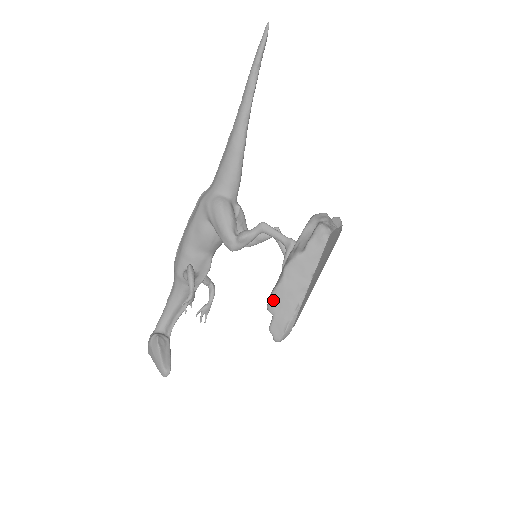
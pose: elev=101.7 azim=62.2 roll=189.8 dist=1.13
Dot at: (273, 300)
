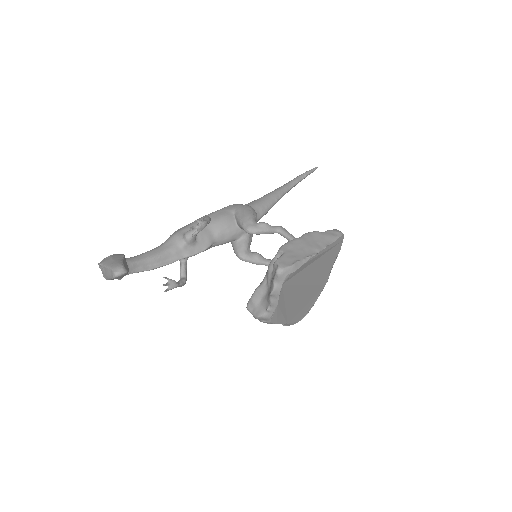
Dot at: (288, 244)
